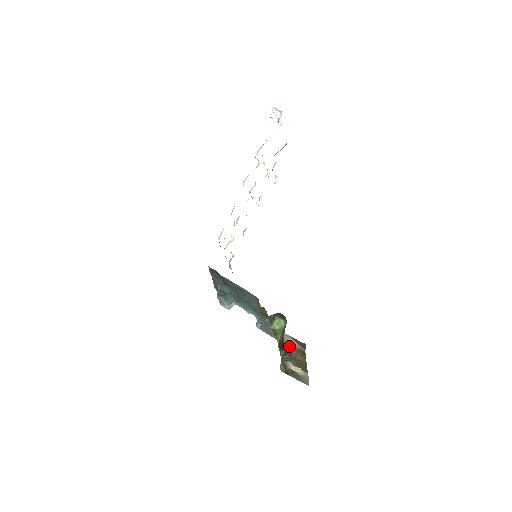
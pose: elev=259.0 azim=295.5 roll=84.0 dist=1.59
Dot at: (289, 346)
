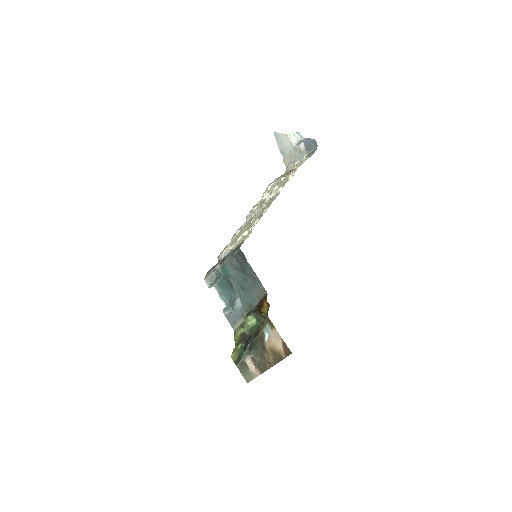
Dot at: (271, 346)
